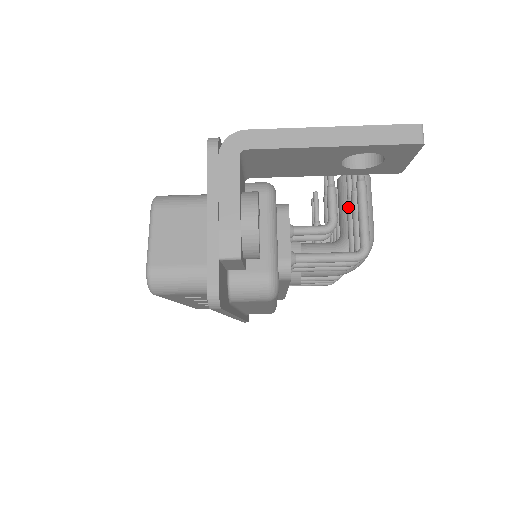
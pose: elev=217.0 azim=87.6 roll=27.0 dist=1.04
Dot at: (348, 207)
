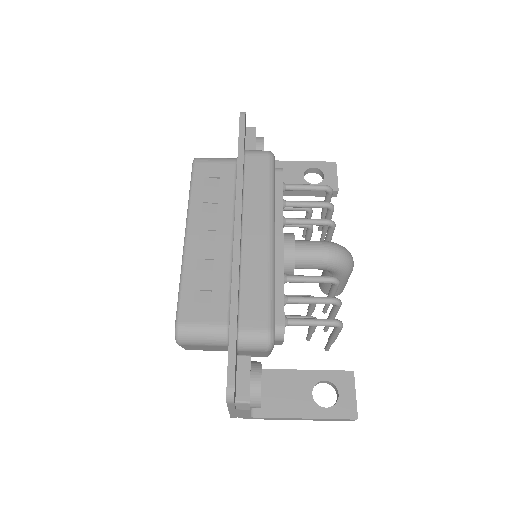
Dot at: occluded
